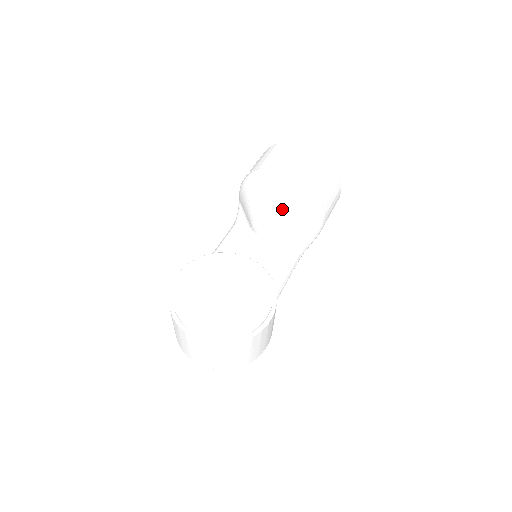
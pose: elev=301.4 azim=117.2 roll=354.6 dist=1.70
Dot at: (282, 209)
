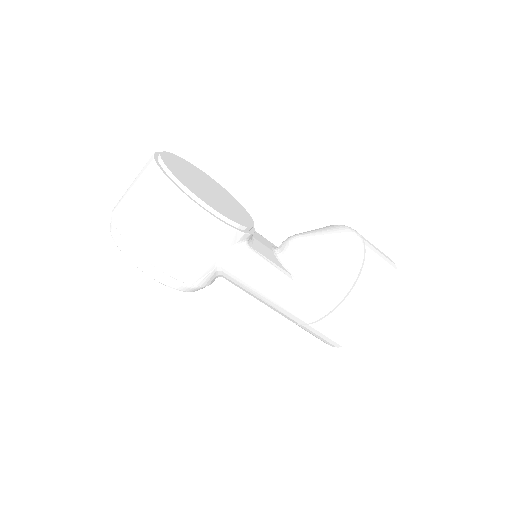
Dot at: (322, 240)
